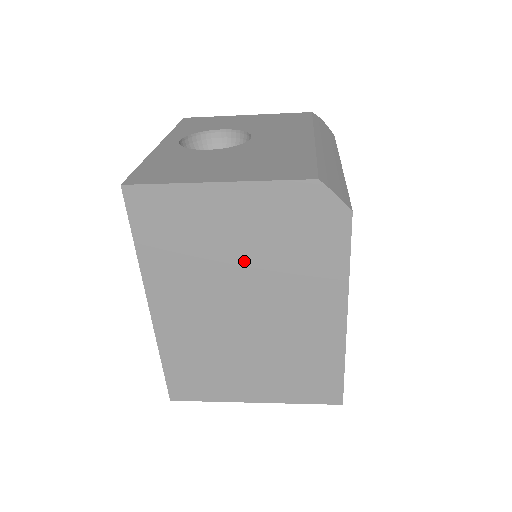
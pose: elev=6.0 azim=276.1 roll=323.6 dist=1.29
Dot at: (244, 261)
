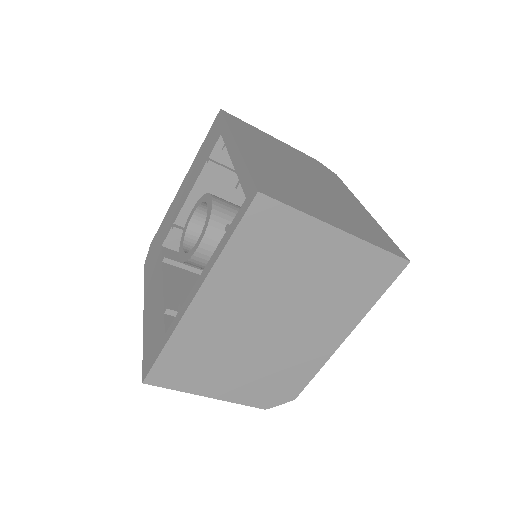
Dot at: (294, 160)
